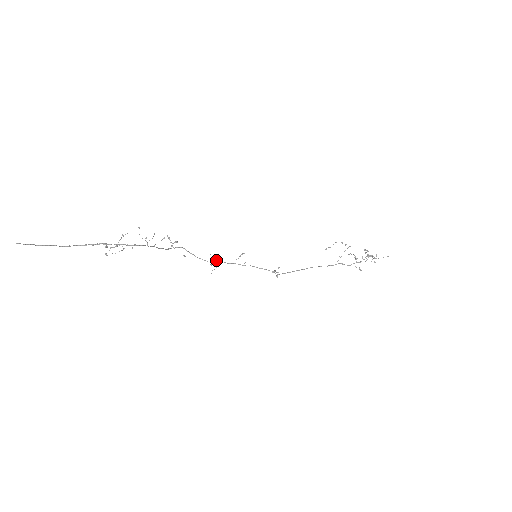
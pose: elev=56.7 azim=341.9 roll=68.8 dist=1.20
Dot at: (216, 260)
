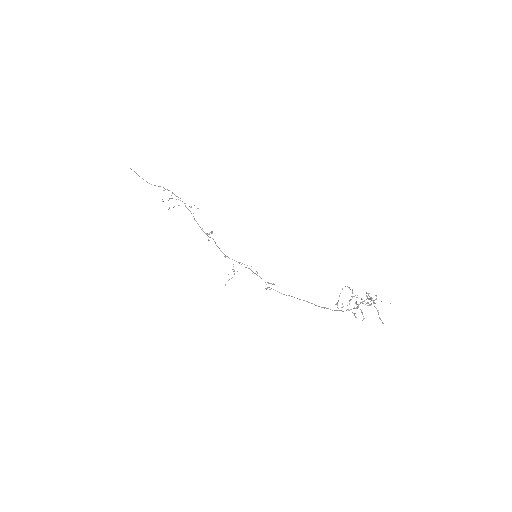
Dot at: (233, 269)
